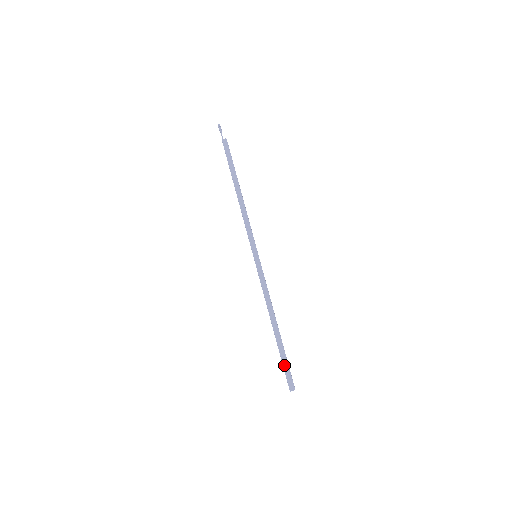
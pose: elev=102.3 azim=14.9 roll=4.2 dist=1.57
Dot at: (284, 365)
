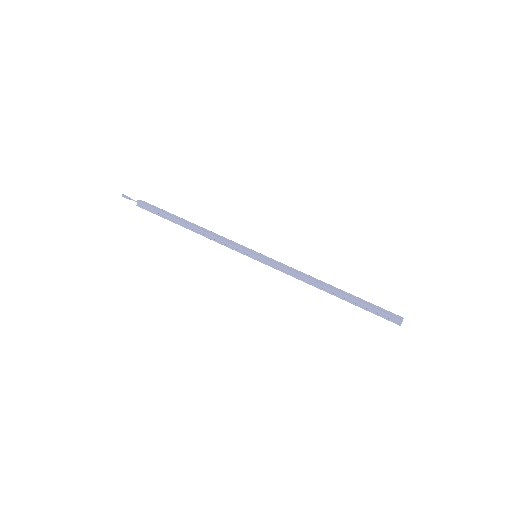
Dot at: (374, 307)
